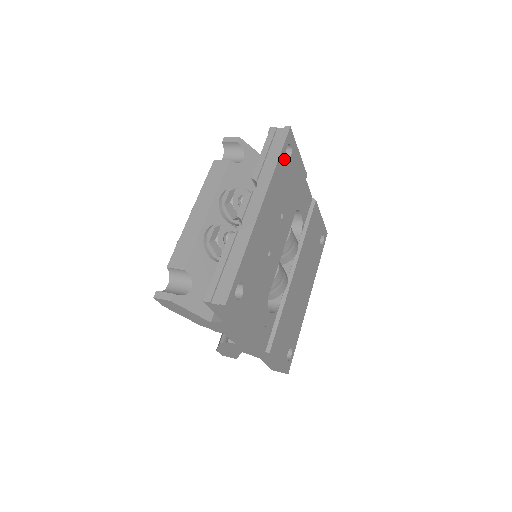
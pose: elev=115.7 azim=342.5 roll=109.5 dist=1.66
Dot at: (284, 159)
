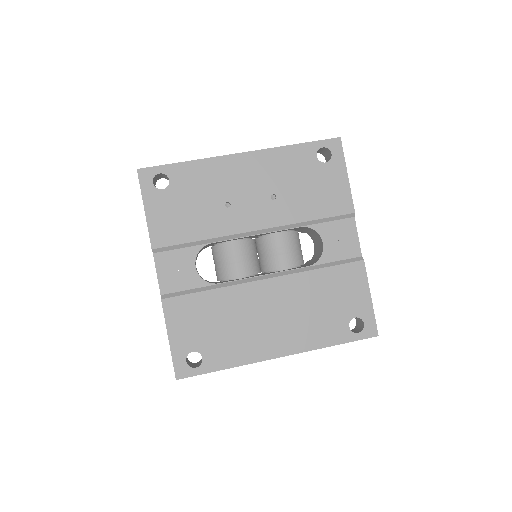
Dot at: (311, 153)
